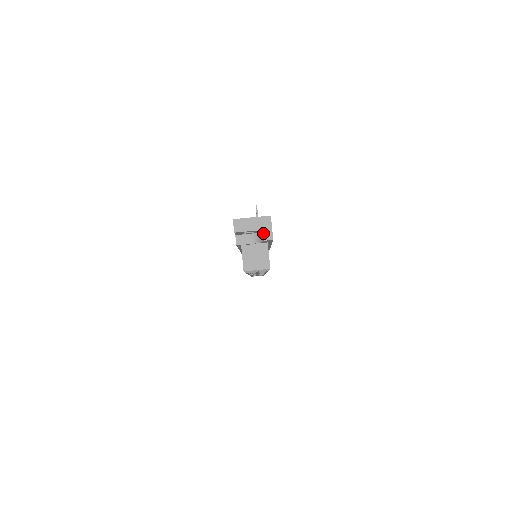
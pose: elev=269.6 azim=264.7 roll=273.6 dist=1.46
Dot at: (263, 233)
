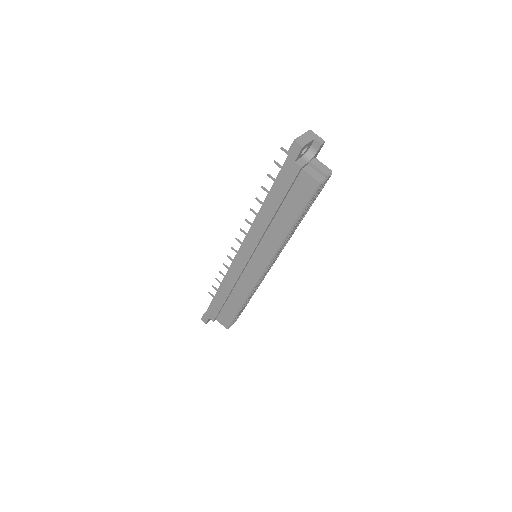
Dot at: (317, 140)
